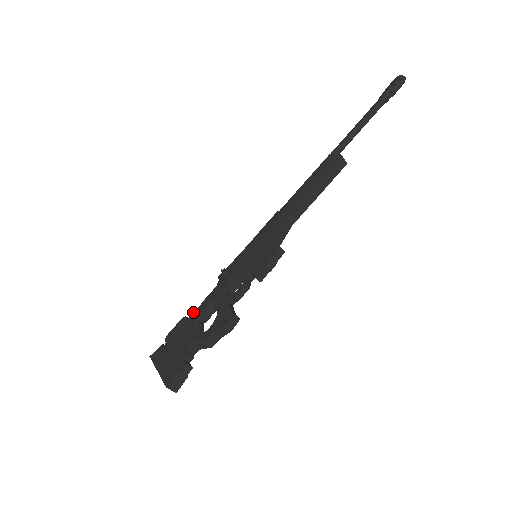
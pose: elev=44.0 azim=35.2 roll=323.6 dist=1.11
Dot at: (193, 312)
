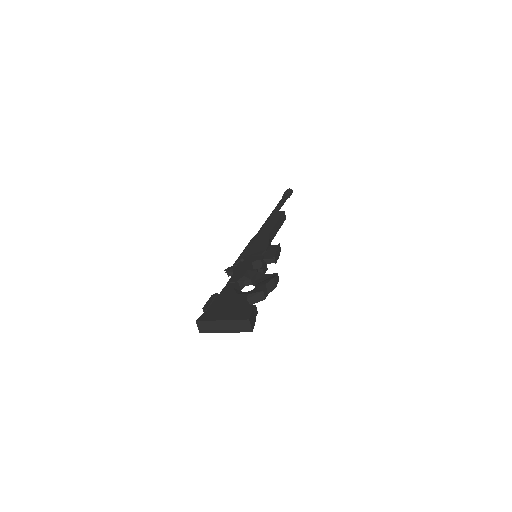
Dot at: (223, 288)
